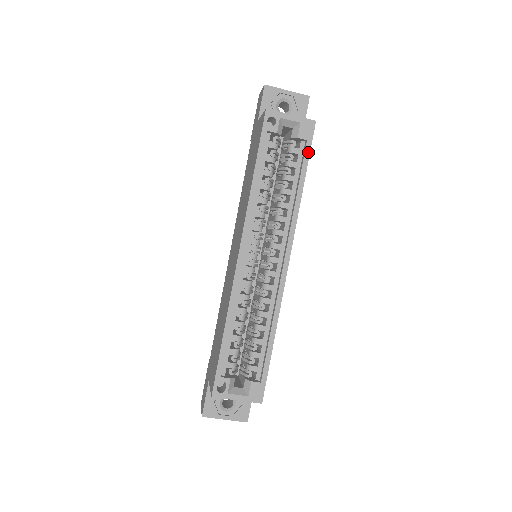
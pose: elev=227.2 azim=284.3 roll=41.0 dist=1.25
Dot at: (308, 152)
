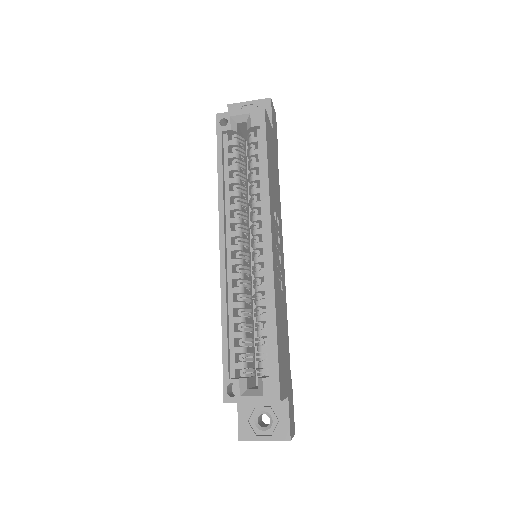
Dot at: (264, 135)
